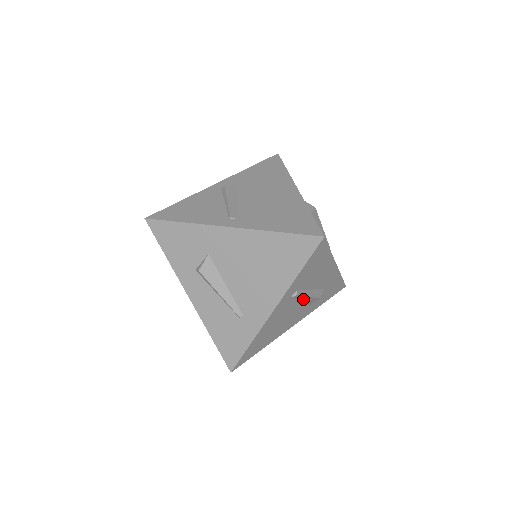
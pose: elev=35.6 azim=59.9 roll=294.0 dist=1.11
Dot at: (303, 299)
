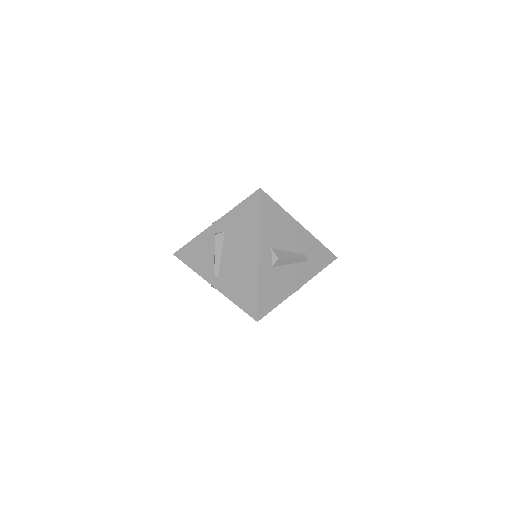
Dot at: occluded
